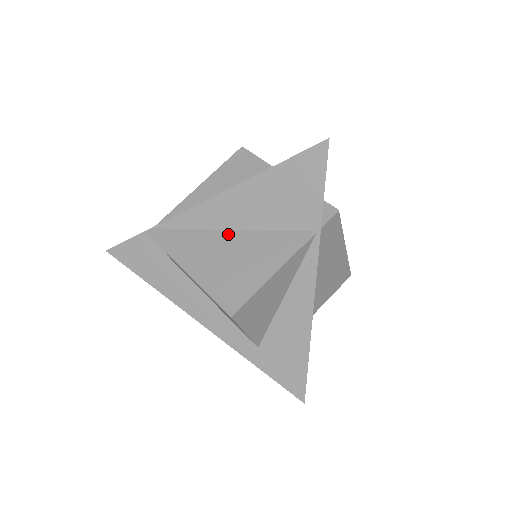
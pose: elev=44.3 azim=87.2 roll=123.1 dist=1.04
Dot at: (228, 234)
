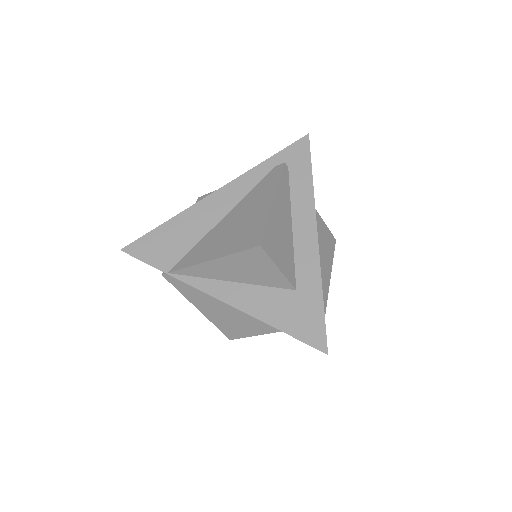
Dot at: occluded
